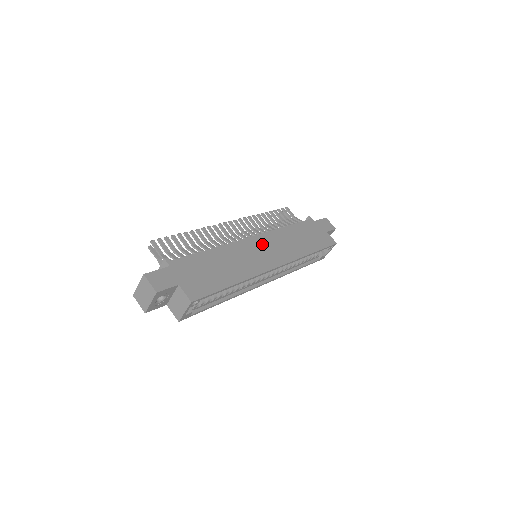
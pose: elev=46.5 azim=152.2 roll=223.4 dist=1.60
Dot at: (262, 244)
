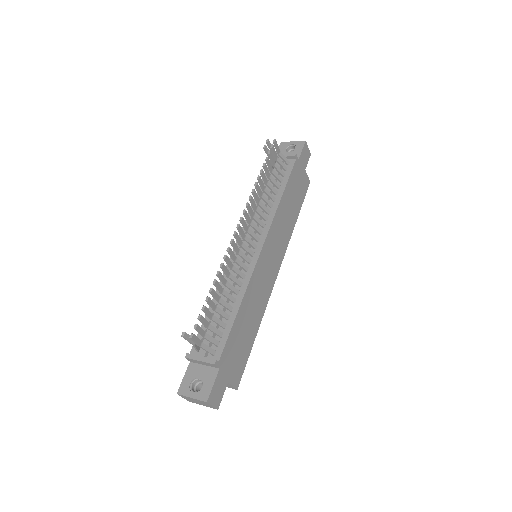
Dot at: (269, 252)
